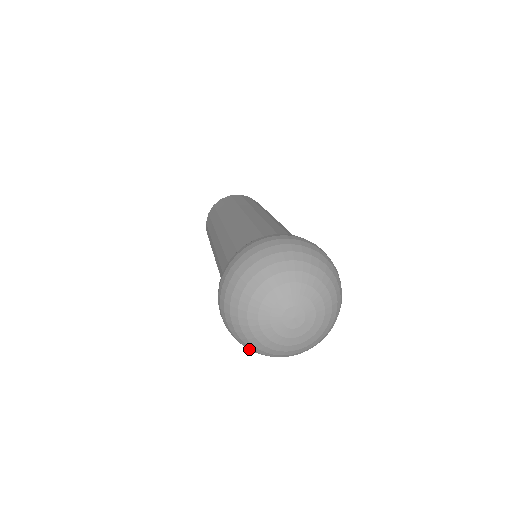
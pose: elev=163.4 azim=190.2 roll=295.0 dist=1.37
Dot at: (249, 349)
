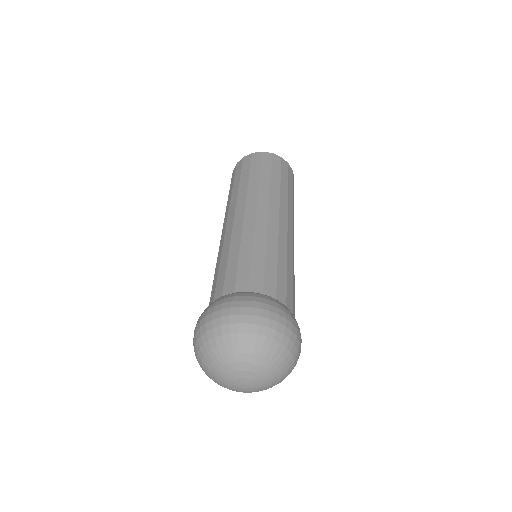
Dot at: occluded
